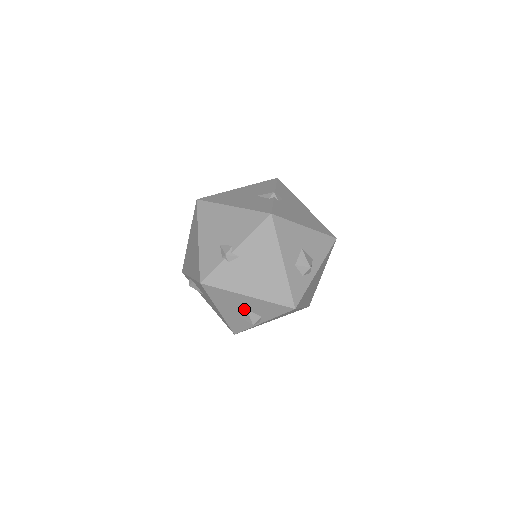
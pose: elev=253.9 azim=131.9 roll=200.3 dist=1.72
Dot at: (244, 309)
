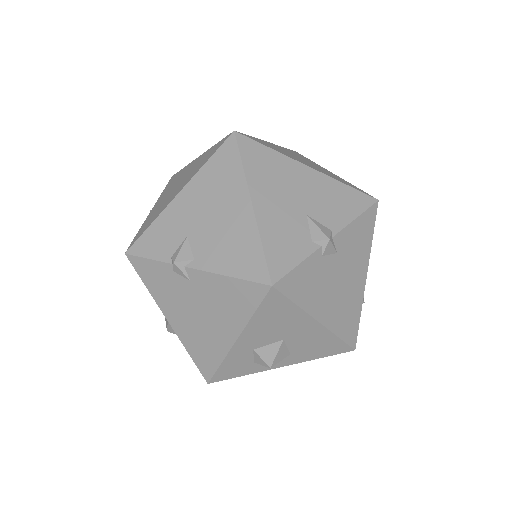
Dot at: occluded
